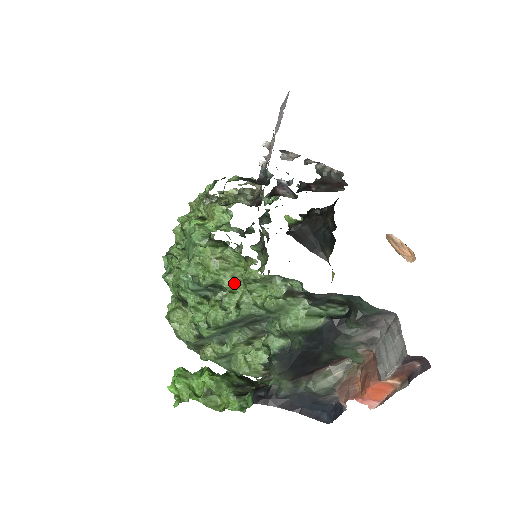
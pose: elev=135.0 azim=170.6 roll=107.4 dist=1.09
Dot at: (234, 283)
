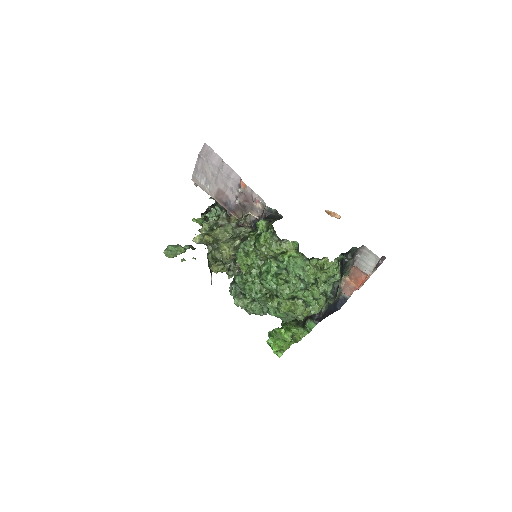
Dot at: (320, 273)
